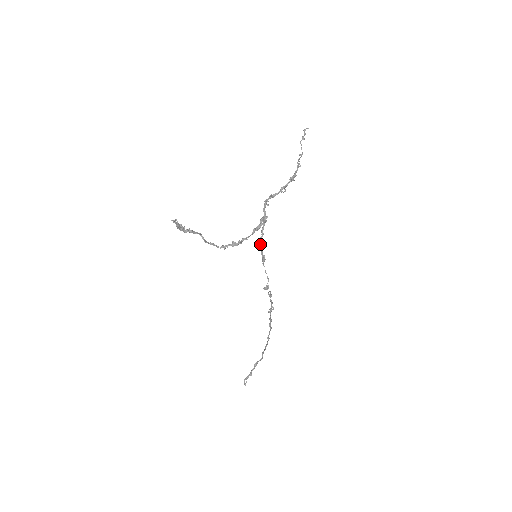
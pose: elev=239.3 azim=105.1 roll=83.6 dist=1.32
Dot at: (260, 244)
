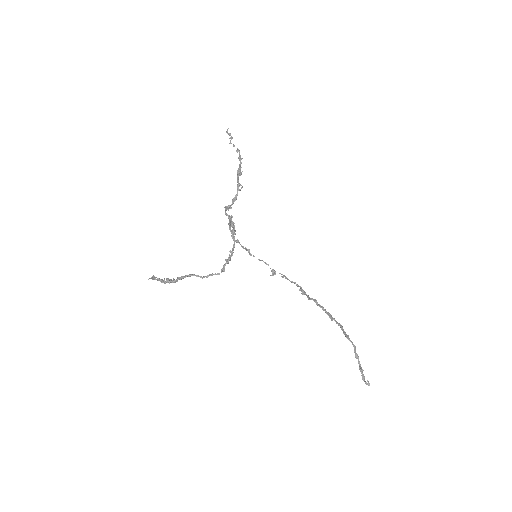
Dot at: (235, 241)
